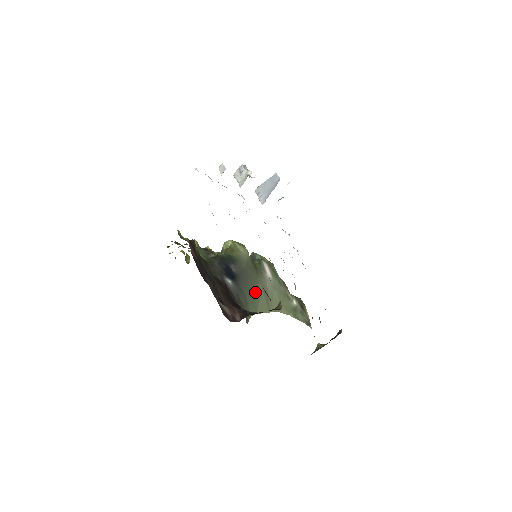
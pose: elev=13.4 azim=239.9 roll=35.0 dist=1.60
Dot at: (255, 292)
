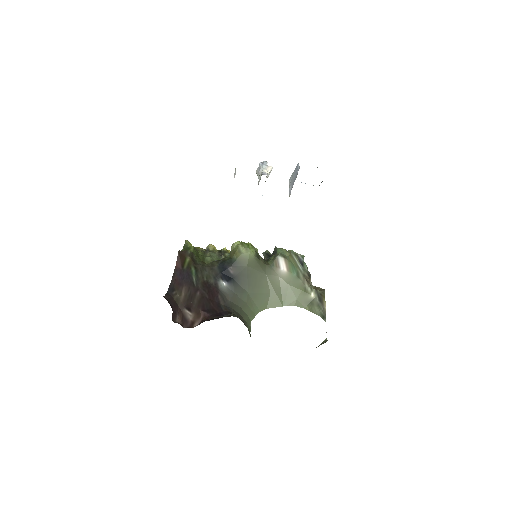
Dot at: (262, 289)
